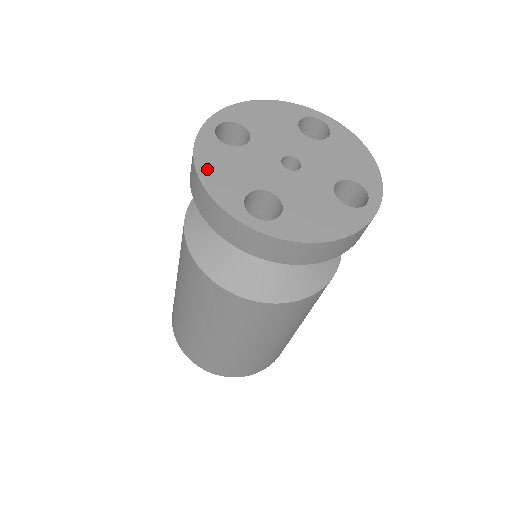
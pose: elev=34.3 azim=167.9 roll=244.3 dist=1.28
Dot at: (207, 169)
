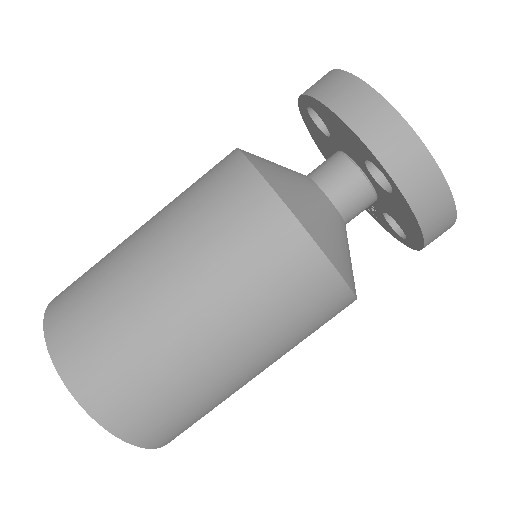
Dot at: occluded
